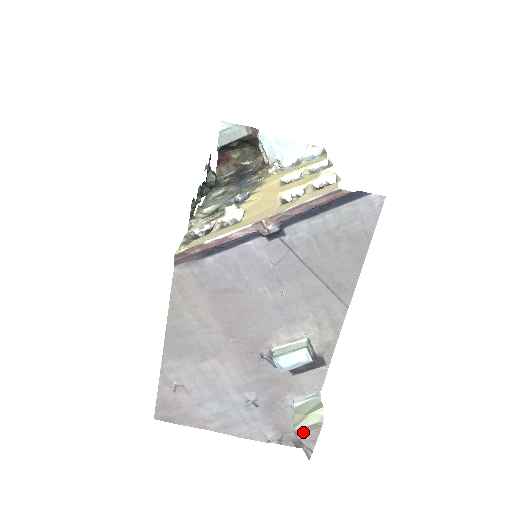
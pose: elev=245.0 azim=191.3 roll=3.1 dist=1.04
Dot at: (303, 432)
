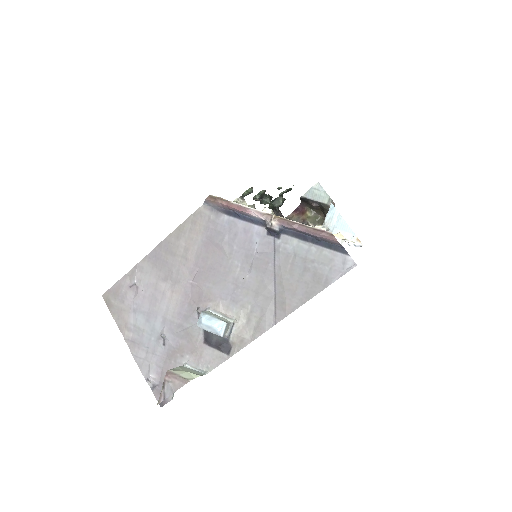
Dot at: (172, 376)
